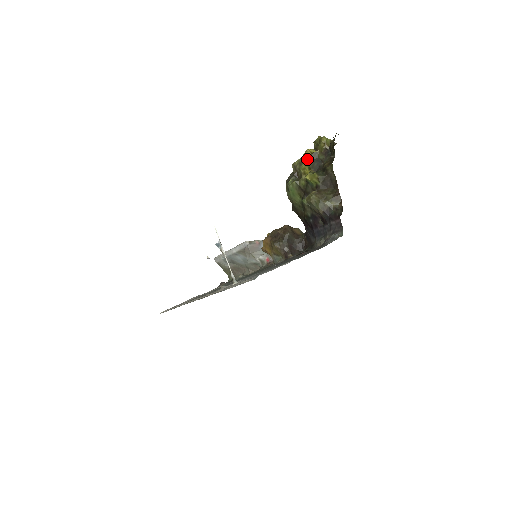
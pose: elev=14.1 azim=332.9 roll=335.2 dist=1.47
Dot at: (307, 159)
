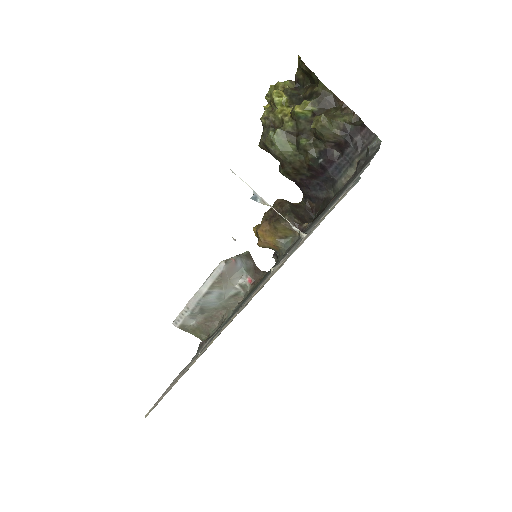
Dot at: (281, 98)
